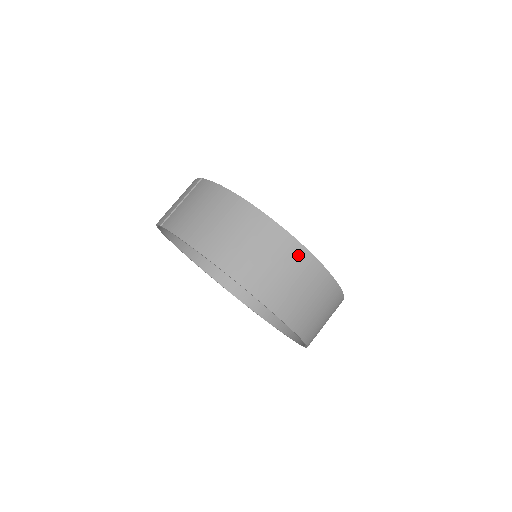
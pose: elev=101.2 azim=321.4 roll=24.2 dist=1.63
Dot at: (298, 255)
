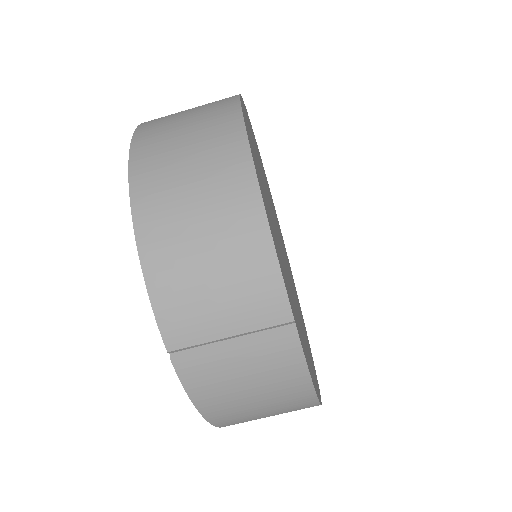
Dot at: occluded
